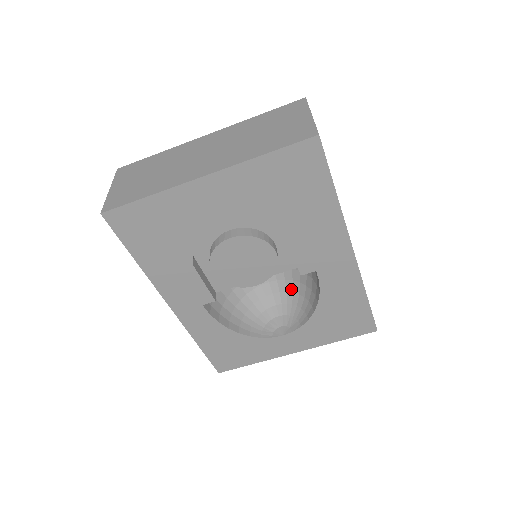
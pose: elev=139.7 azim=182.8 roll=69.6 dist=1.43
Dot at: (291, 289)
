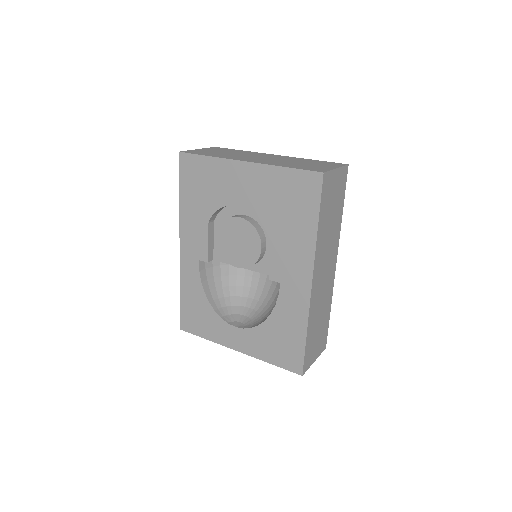
Dot at: (266, 302)
